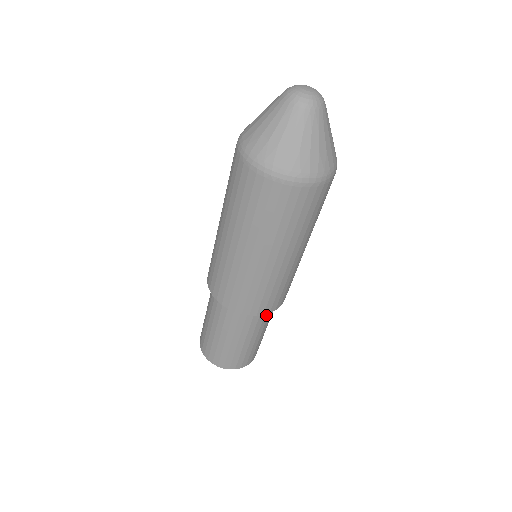
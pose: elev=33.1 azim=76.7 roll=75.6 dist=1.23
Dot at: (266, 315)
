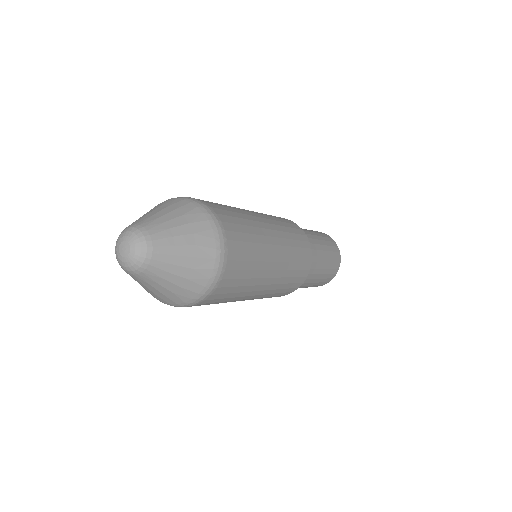
Dot at: occluded
